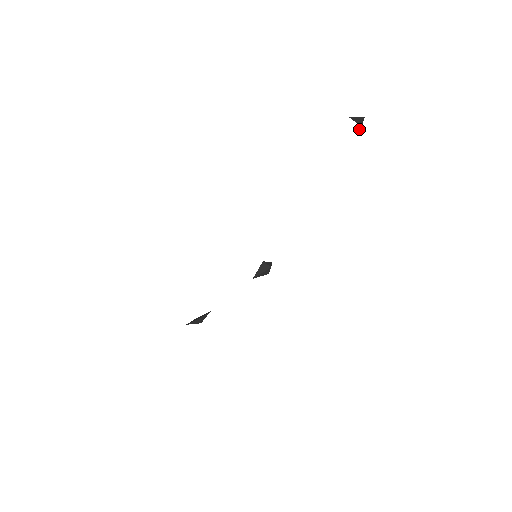
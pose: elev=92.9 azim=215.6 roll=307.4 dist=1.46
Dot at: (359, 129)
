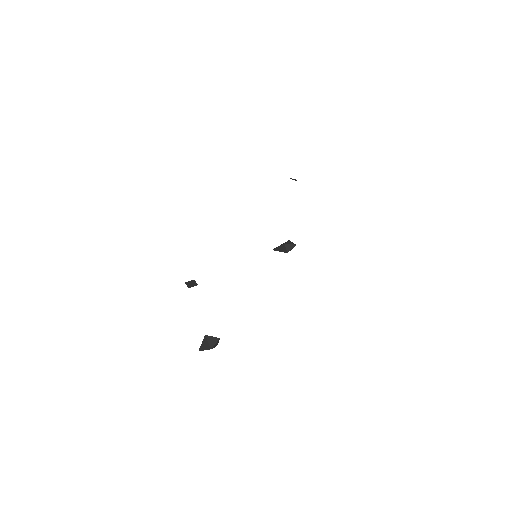
Dot at: occluded
